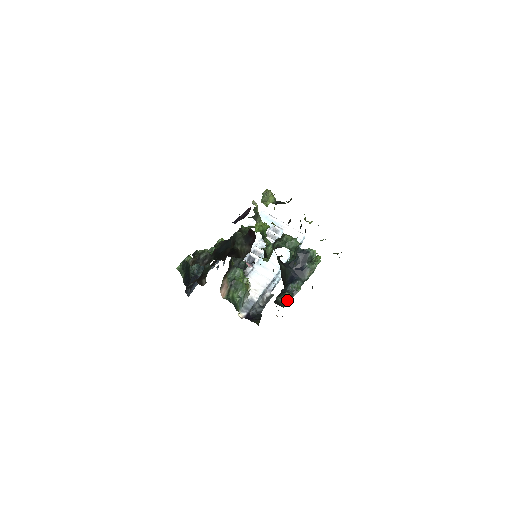
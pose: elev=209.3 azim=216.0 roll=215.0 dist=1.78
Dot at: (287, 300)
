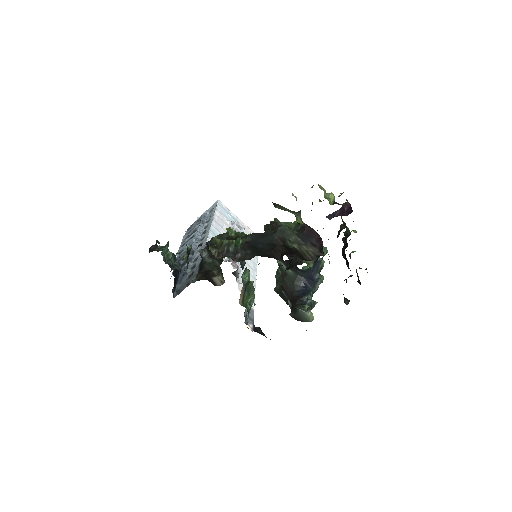
Dot at: (311, 314)
